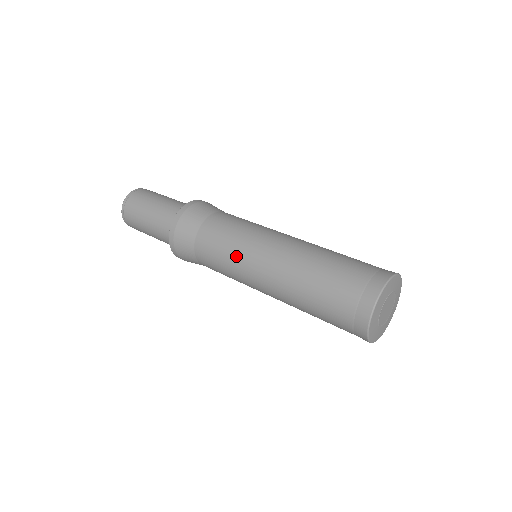
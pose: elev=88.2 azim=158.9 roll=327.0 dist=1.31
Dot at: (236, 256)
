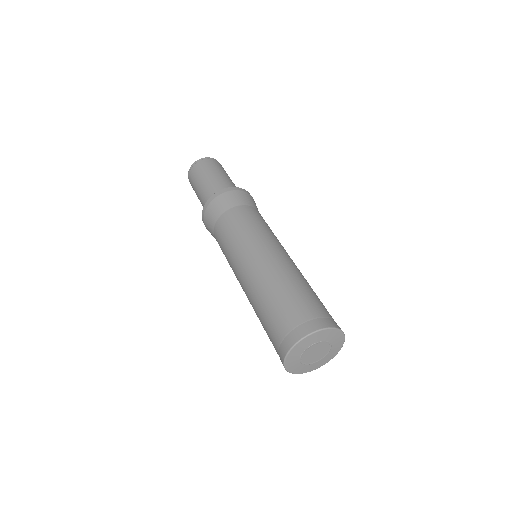
Dot at: (229, 261)
